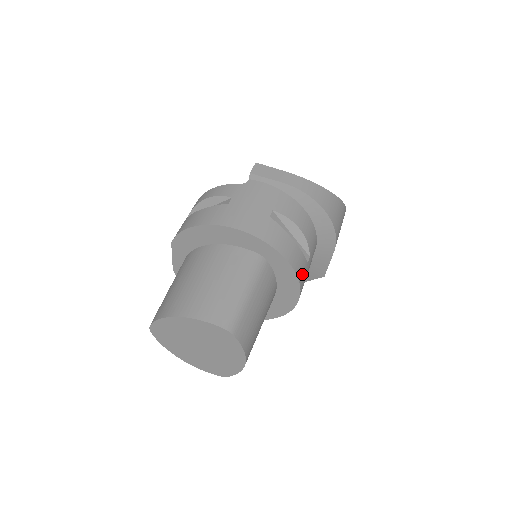
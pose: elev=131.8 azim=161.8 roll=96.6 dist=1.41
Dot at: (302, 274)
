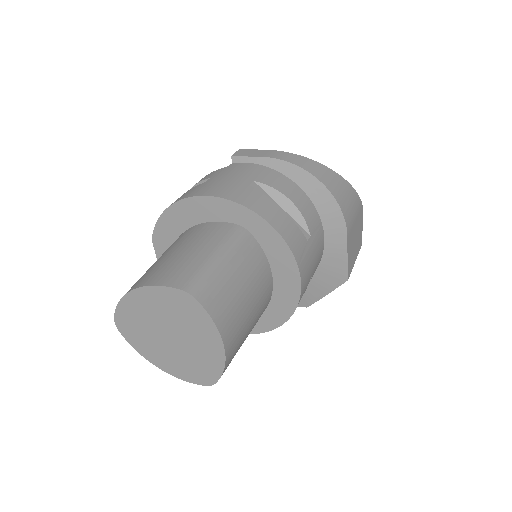
Dot at: (298, 248)
